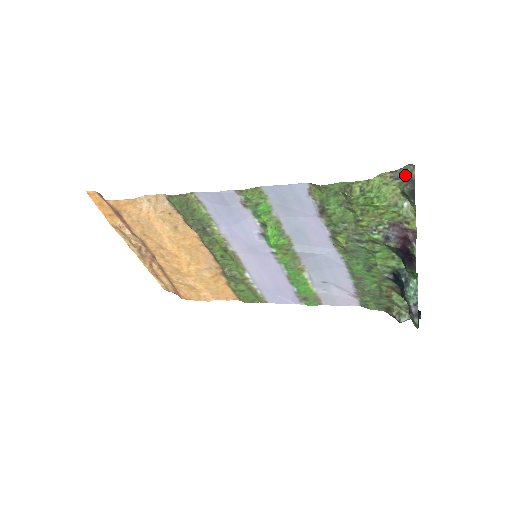
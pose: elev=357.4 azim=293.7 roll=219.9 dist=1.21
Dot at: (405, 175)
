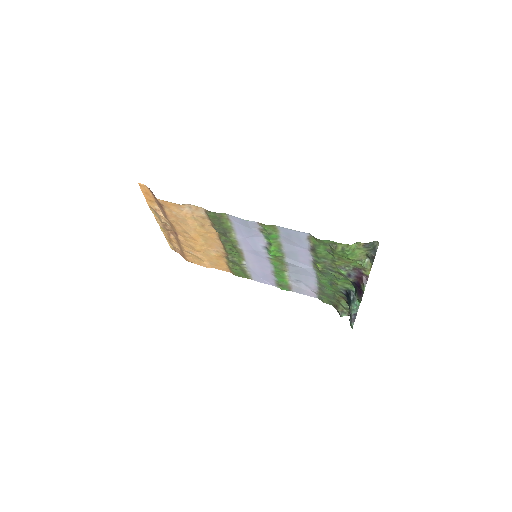
Dot at: (372, 246)
